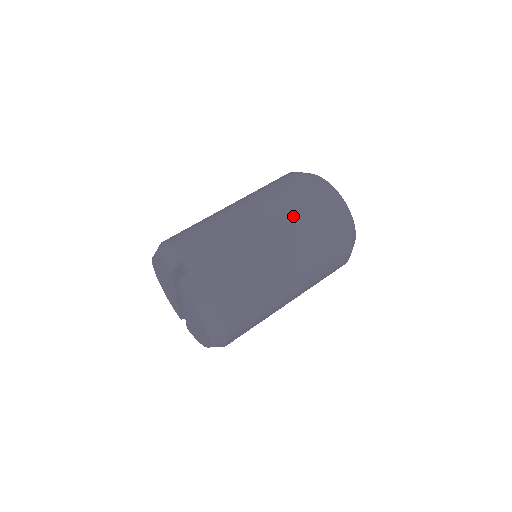
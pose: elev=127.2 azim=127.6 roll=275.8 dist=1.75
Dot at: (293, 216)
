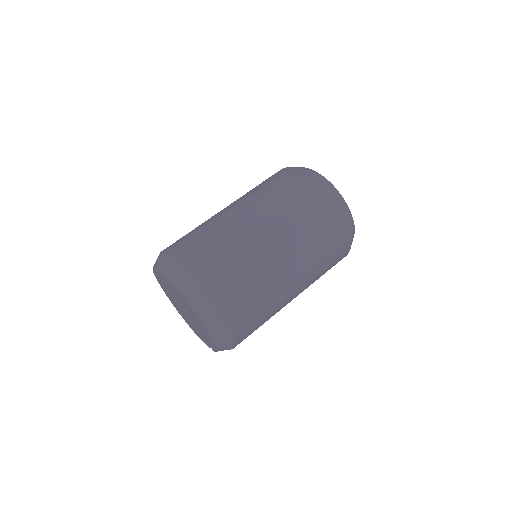
Dot at: (255, 192)
